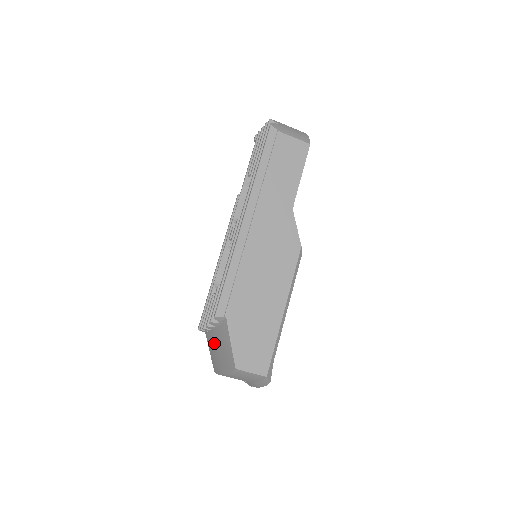
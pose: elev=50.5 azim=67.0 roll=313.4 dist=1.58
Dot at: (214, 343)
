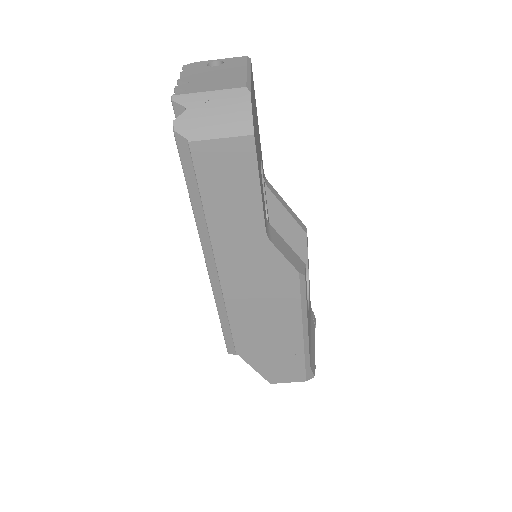
Dot at: occluded
